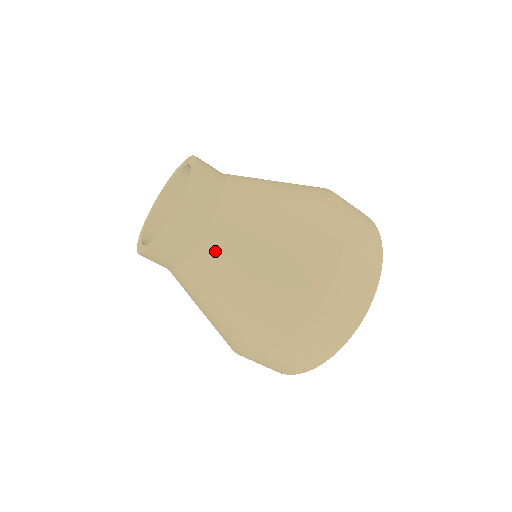
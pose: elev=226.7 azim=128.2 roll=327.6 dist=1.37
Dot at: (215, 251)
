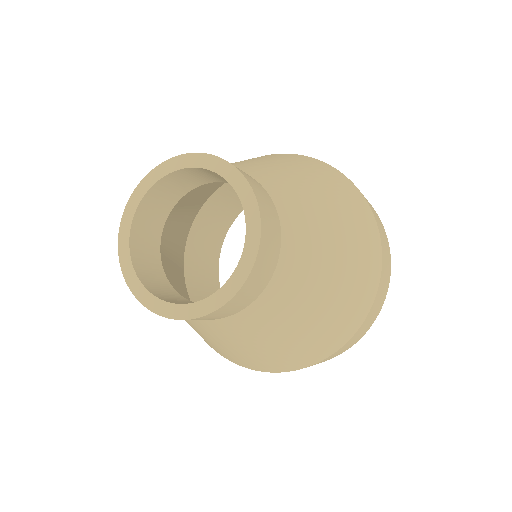
Dot at: occluded
